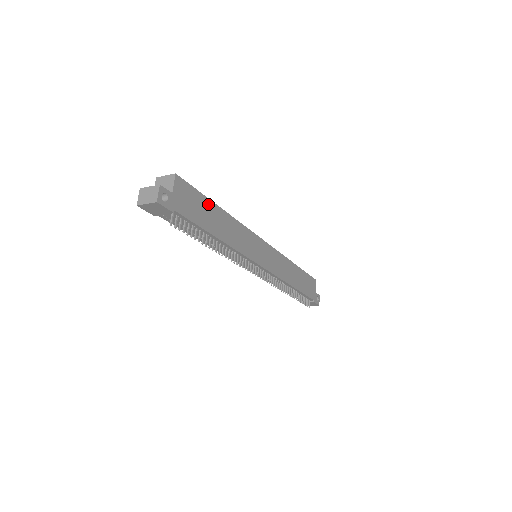
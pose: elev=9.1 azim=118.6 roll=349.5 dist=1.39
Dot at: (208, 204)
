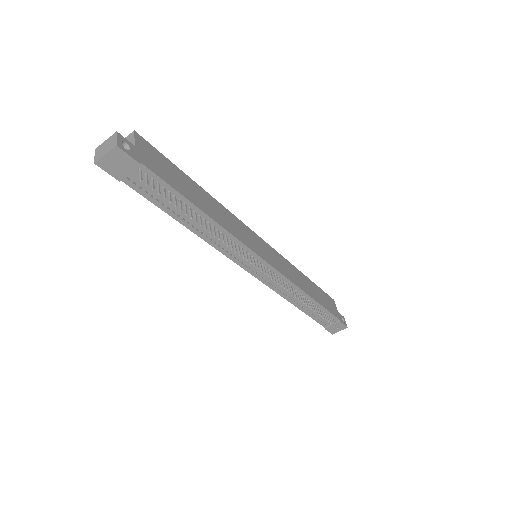
Dot at: (182, 175)
